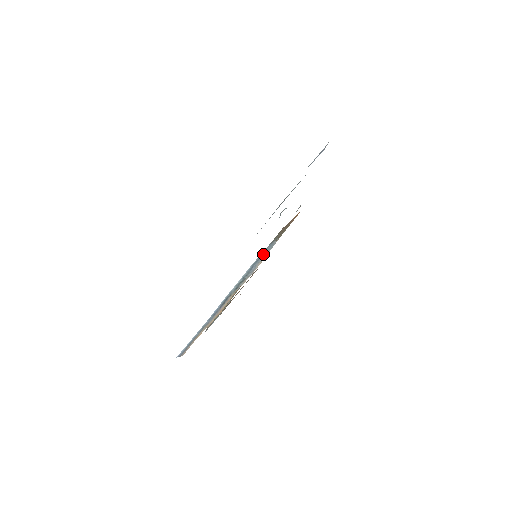
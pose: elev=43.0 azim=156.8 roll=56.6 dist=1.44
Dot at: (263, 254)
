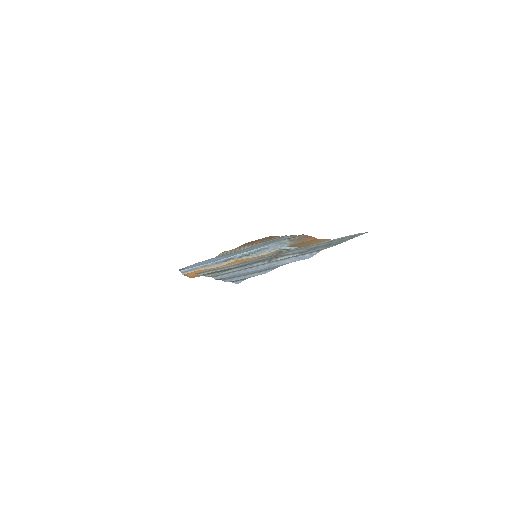
Dot at: (272, 247)
